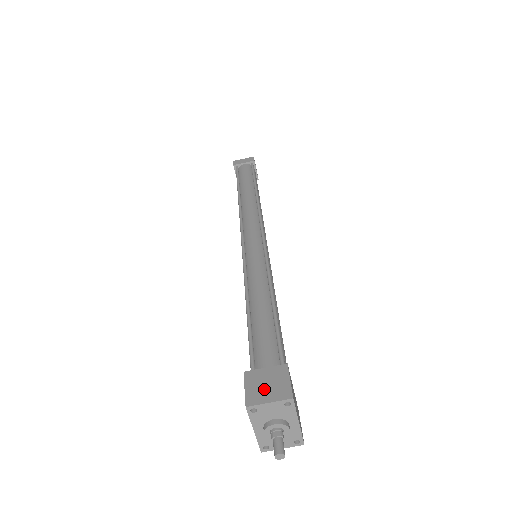
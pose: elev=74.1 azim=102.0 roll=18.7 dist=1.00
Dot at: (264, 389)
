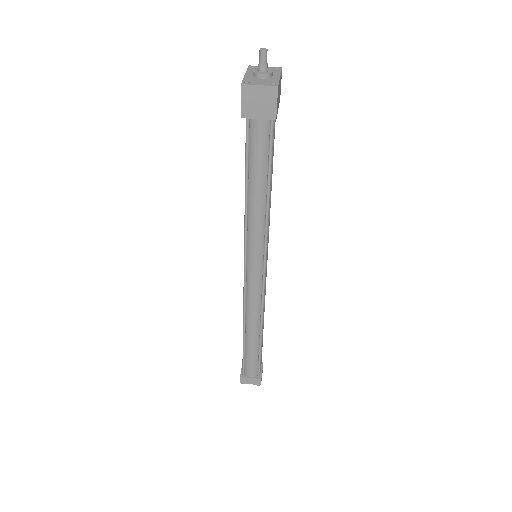
Dot at: occluded
